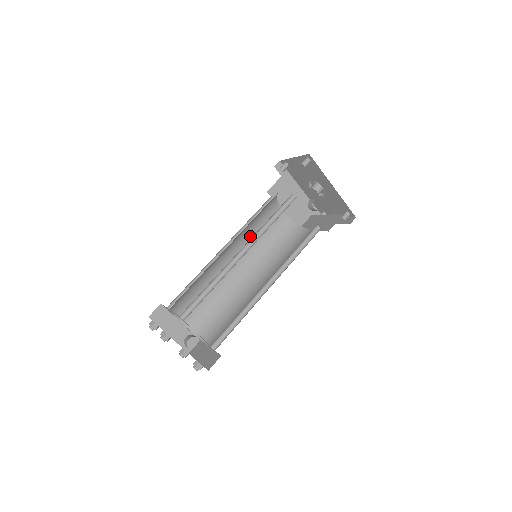
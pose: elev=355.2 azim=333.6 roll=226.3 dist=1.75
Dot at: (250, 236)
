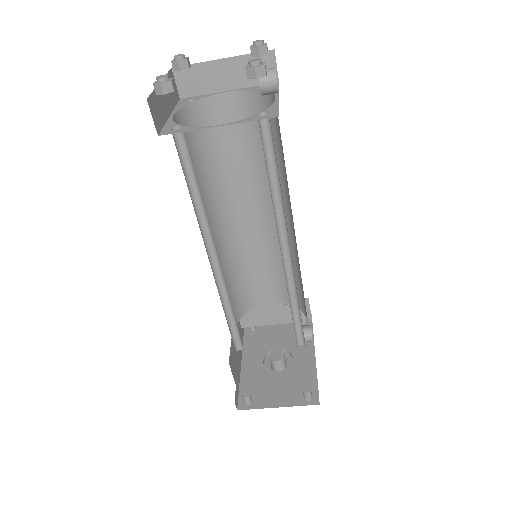
Dot at: (224, 272)
